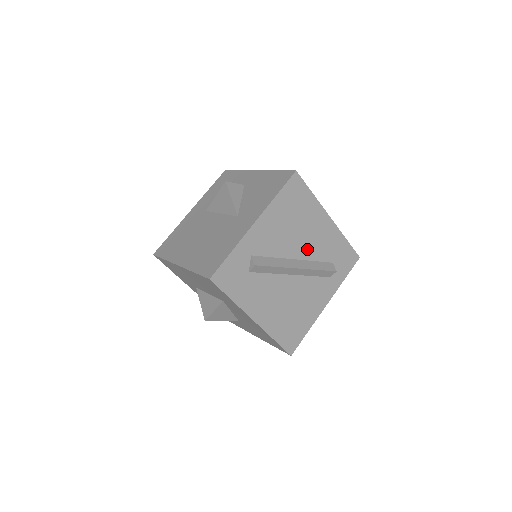
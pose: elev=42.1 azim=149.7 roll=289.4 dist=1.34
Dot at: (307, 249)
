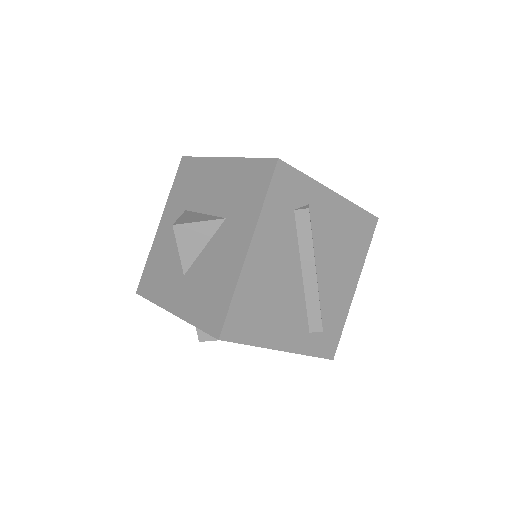
Dot at: (327, 278)
